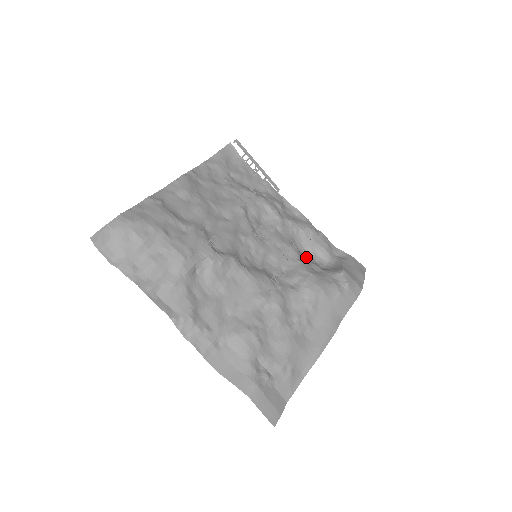
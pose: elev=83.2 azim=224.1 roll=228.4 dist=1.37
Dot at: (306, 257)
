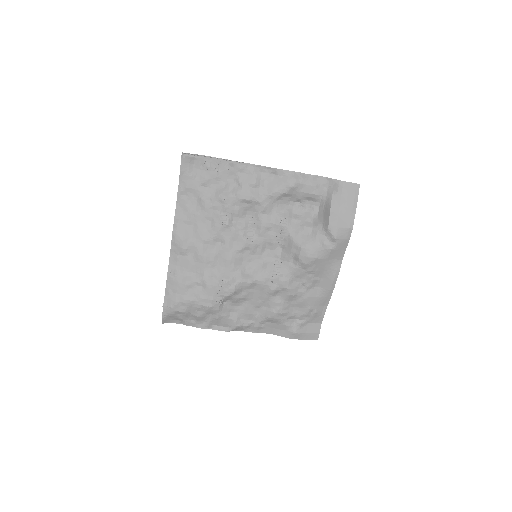
Dot at: (299, 212)
